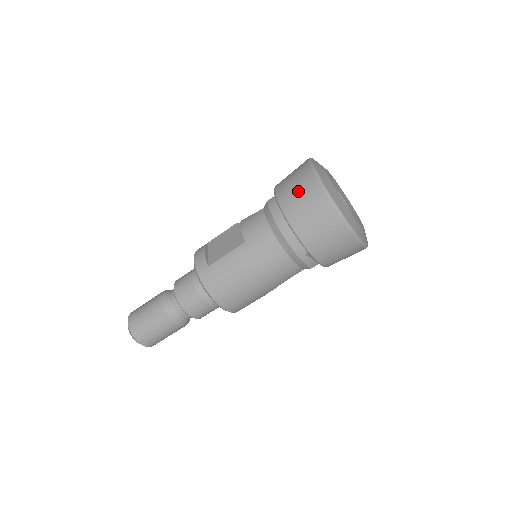
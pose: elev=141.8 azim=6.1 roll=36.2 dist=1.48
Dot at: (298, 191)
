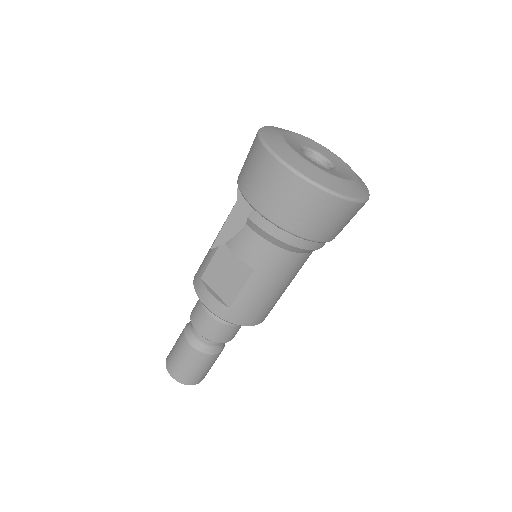
Dot at: (287, 201)
